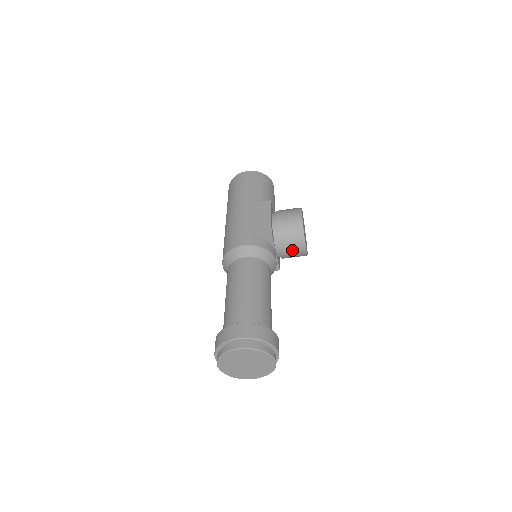
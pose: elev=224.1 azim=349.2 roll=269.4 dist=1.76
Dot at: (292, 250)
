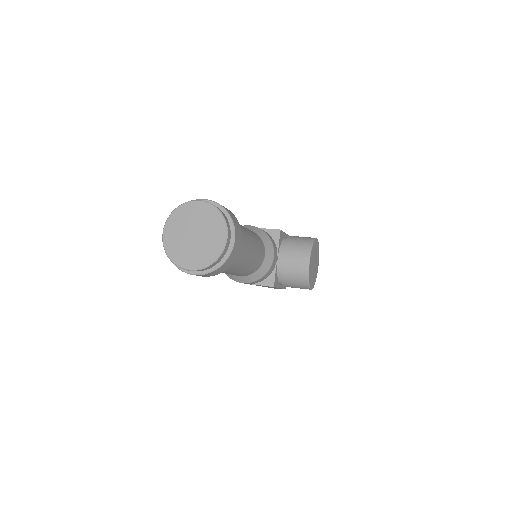
Dot at: (294, 260)
